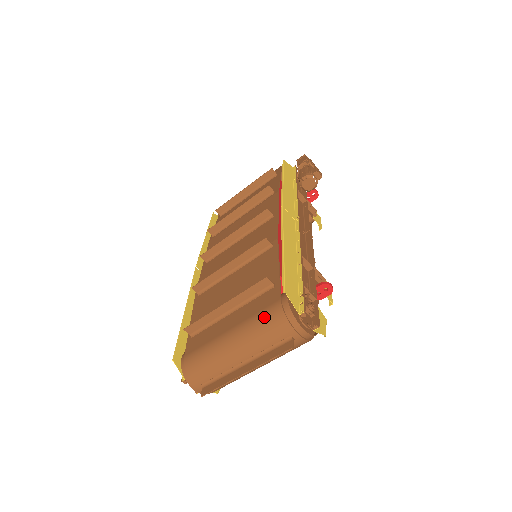
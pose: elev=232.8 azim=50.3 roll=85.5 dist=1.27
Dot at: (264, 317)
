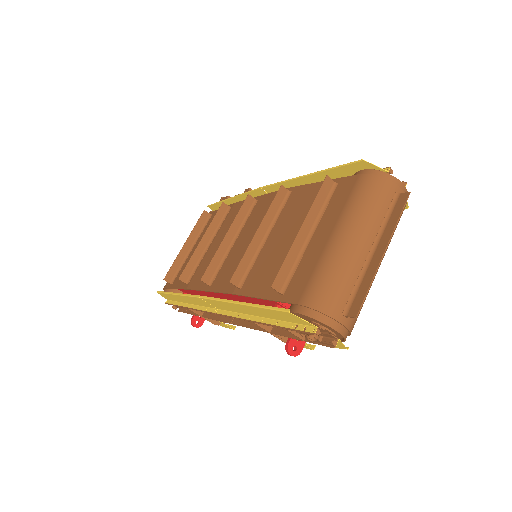
Dot at: (359, 194)
